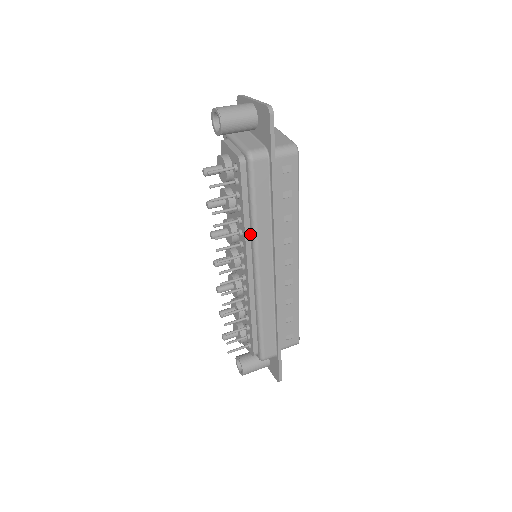
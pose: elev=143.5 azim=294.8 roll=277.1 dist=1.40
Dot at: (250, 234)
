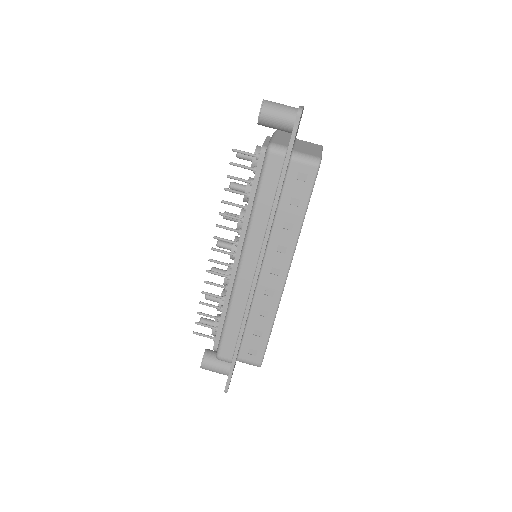
Dot at: occluded
